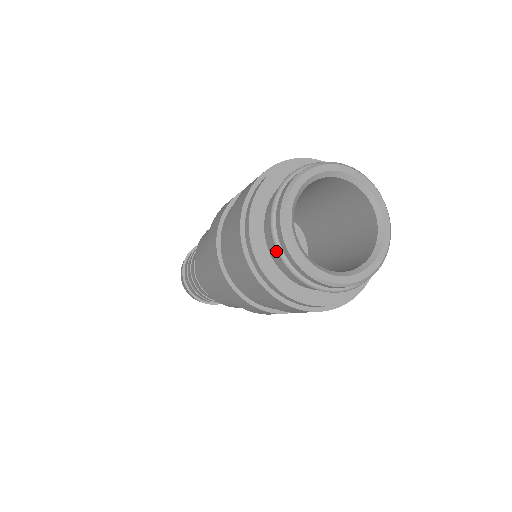
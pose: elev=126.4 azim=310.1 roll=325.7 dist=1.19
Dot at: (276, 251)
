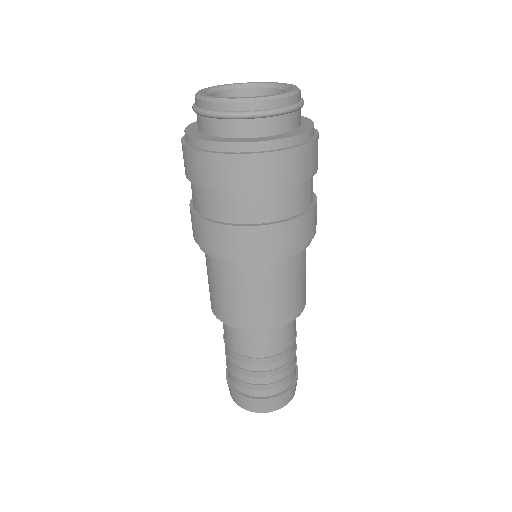
Dot at: (194, 111)
